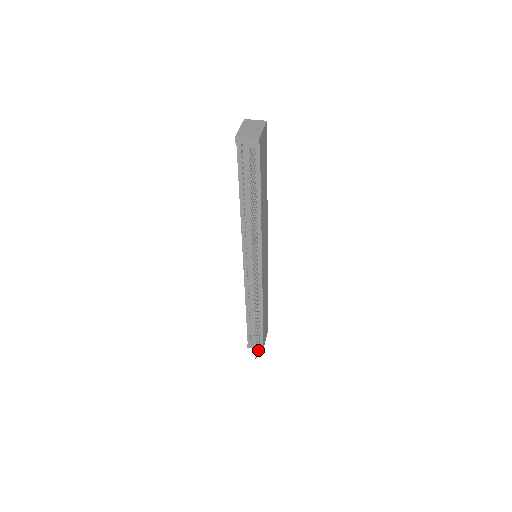
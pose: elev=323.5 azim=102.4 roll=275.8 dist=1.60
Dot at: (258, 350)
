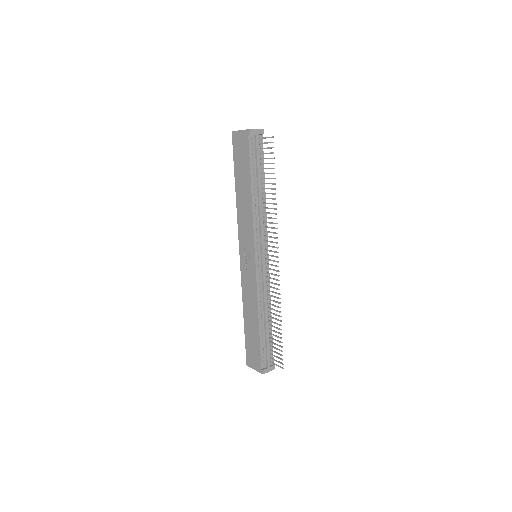
Dot at: (276, 365)
